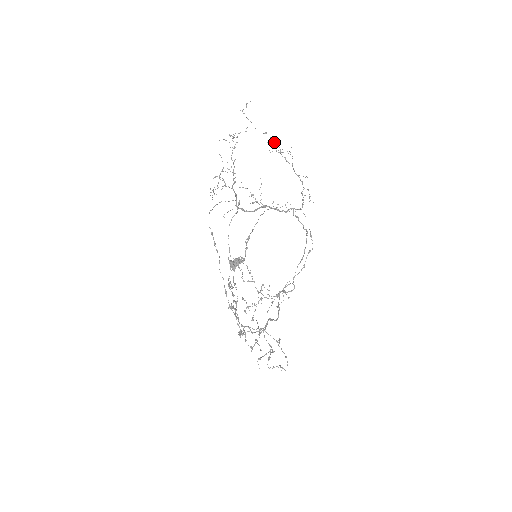
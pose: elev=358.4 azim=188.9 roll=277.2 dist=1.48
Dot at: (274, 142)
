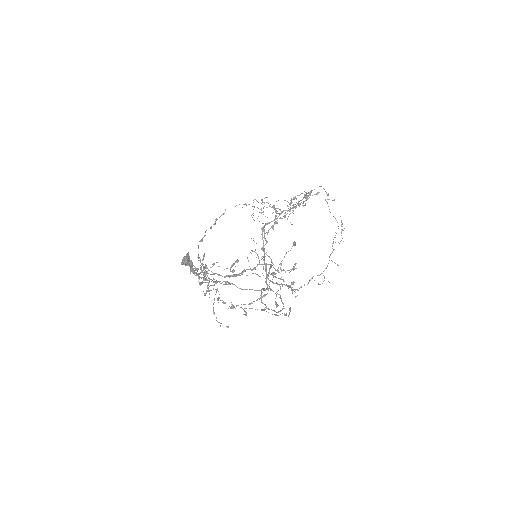
Dot at: occluded
